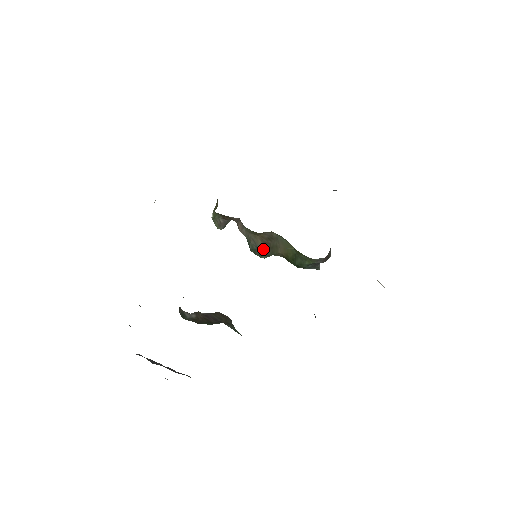
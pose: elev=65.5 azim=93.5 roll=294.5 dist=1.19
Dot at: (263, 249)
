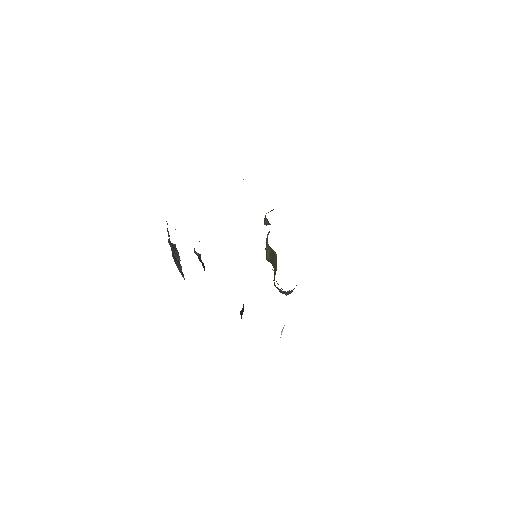
Dot at: (269, 256)
